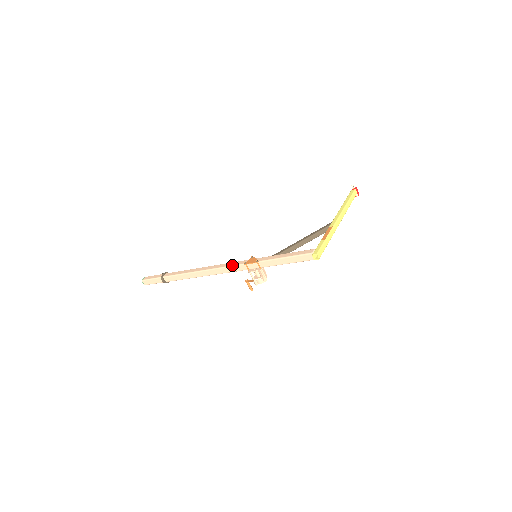
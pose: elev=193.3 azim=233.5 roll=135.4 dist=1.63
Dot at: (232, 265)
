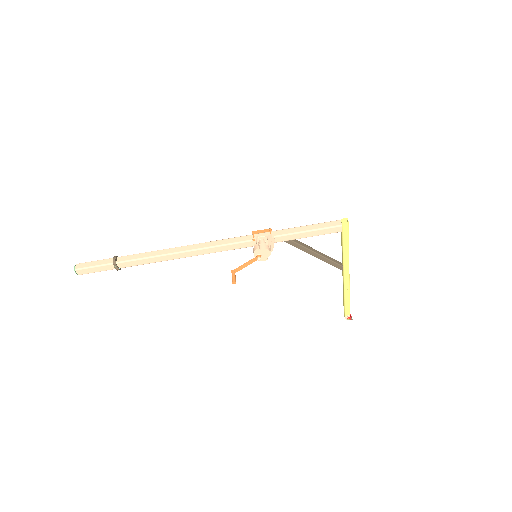
Dot at: occluded
